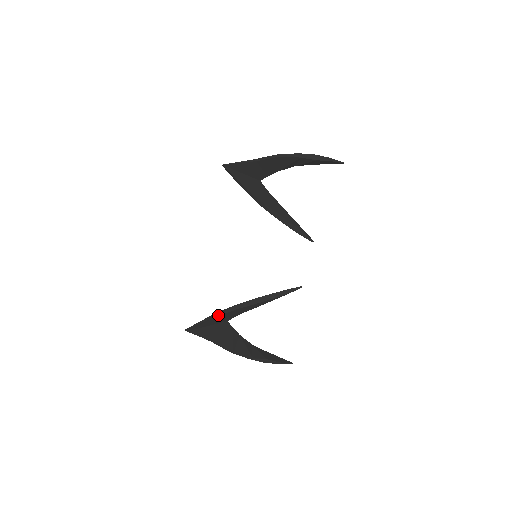
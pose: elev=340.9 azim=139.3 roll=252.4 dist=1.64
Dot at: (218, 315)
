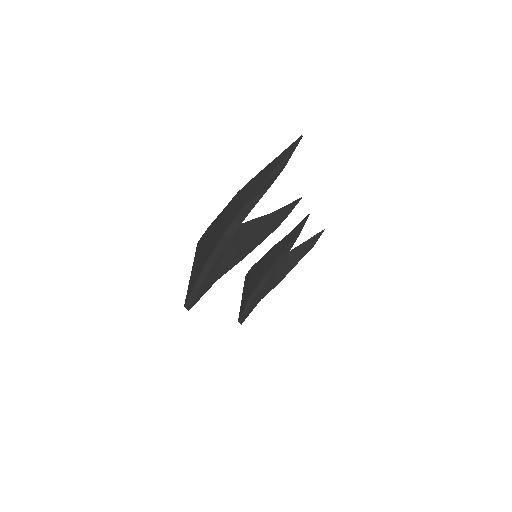
Dot at: (254, 298)
